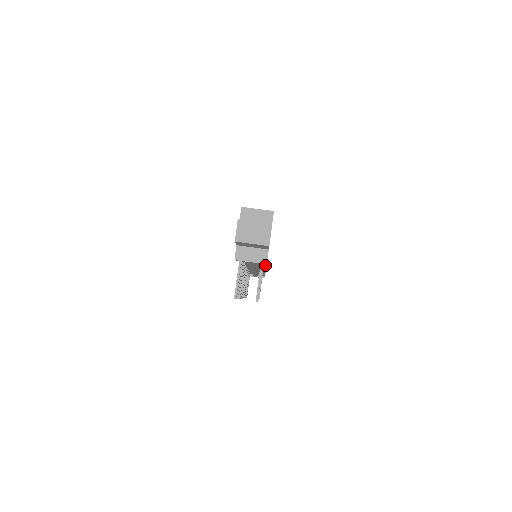
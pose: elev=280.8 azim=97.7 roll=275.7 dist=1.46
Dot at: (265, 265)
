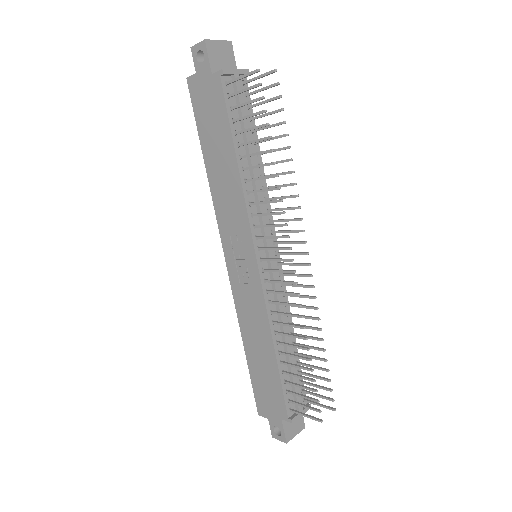
Dot at: (260, 159)
